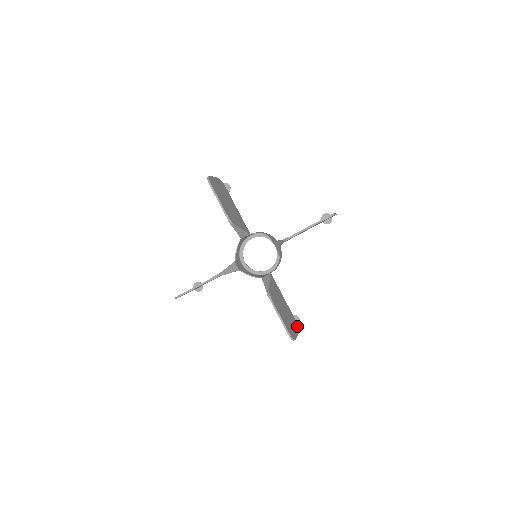
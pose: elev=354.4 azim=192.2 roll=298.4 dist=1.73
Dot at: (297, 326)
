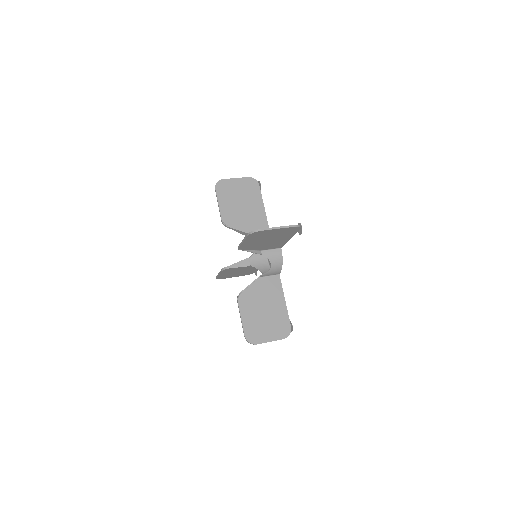
Dot at: (286, 333)
